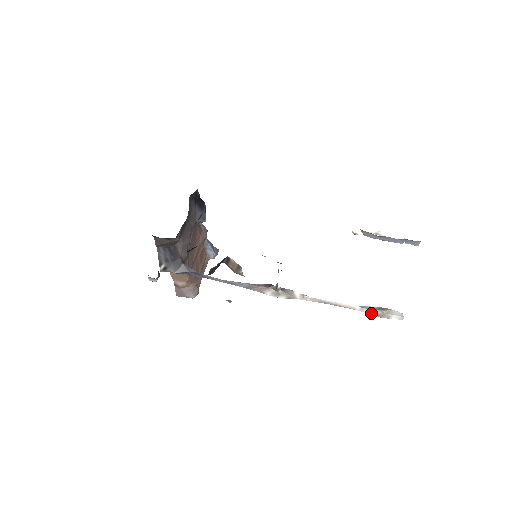
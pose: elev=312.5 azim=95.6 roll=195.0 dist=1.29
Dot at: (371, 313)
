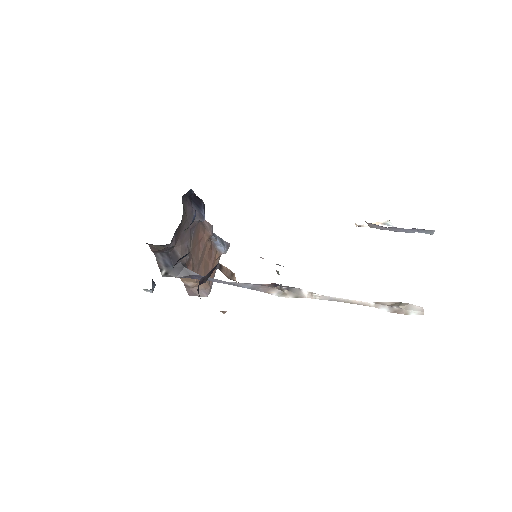
Dot at: (387, 309)
